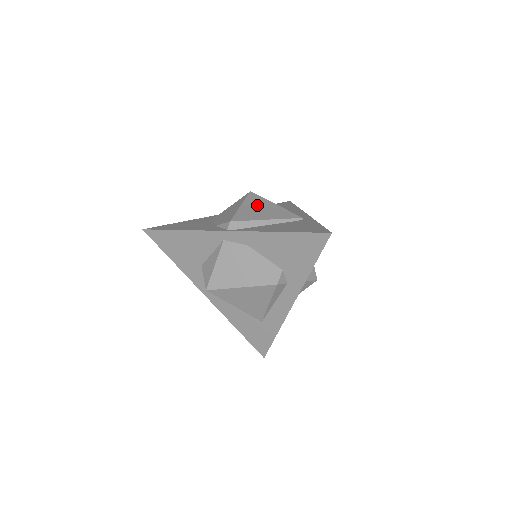
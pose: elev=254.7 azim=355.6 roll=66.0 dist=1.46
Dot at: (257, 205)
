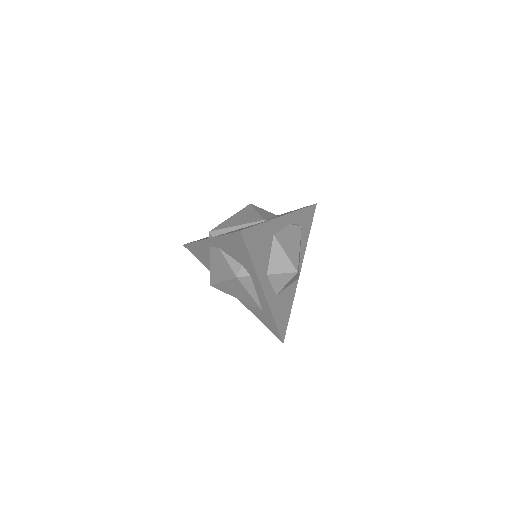
Dot at: (242, 215)
